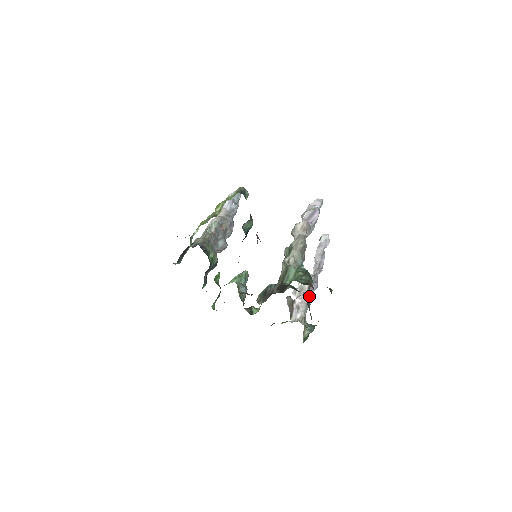
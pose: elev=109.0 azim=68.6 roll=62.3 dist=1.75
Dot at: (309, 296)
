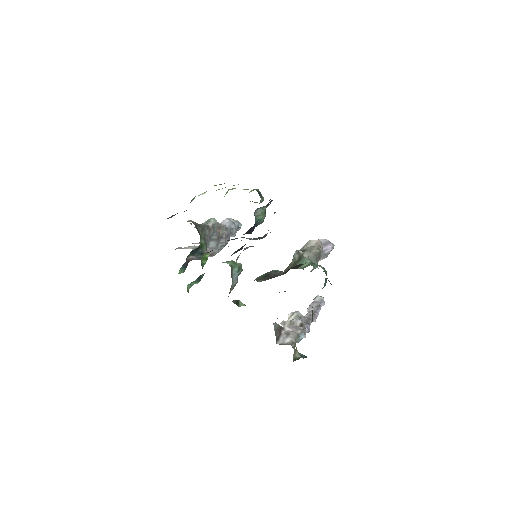
Dot at: (302, 329)
